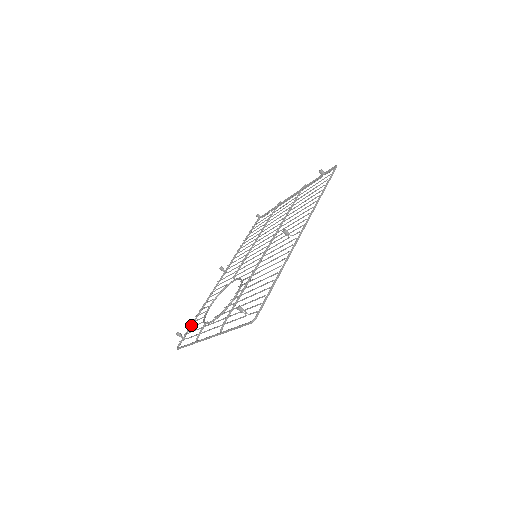
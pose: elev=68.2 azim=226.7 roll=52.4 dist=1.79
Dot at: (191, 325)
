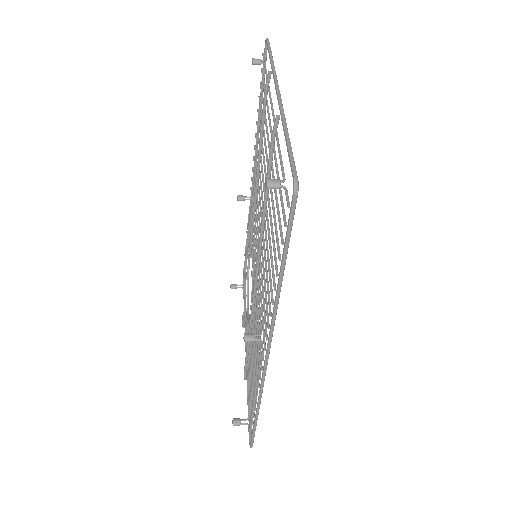
Dot at: occluded
